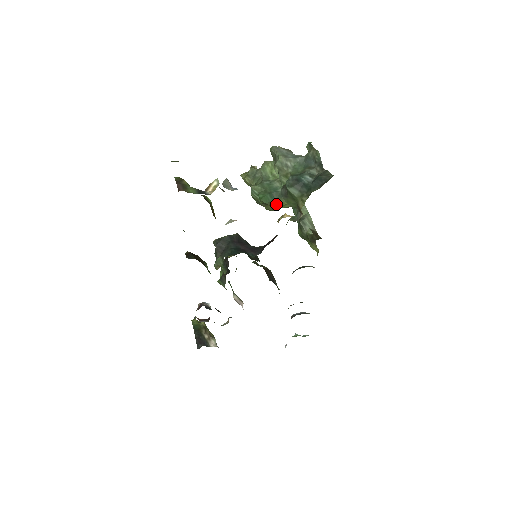
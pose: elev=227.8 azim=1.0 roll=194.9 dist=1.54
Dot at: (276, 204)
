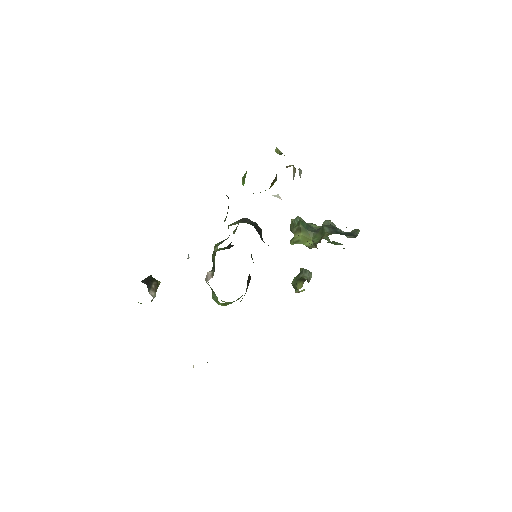
Dot at: (305, 234)
